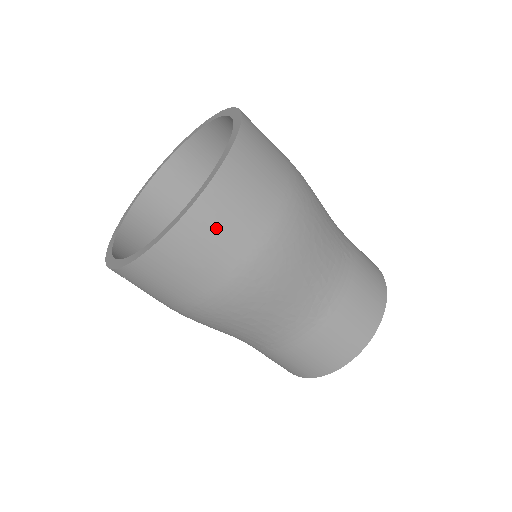
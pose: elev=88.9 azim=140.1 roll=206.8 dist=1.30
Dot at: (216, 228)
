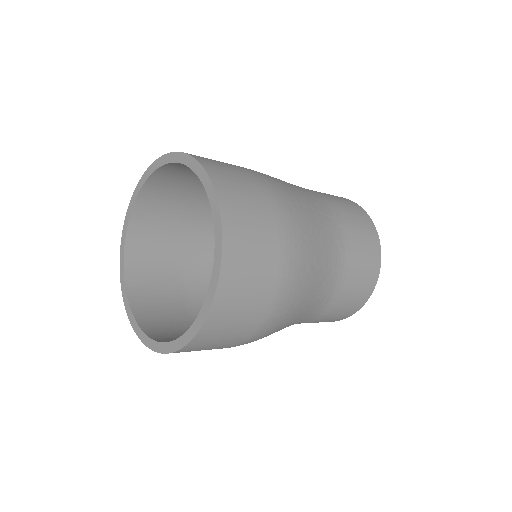
Dot at: (226, 327)
